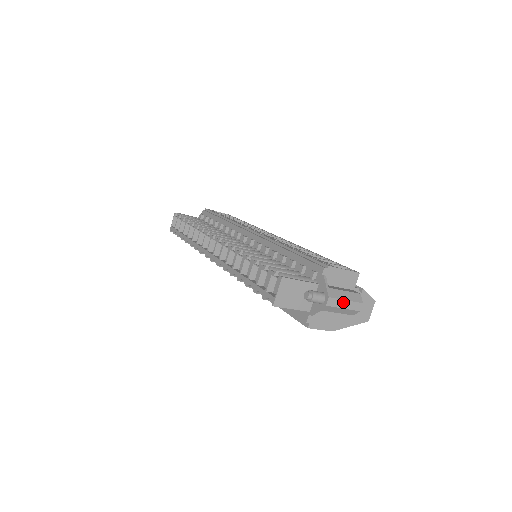
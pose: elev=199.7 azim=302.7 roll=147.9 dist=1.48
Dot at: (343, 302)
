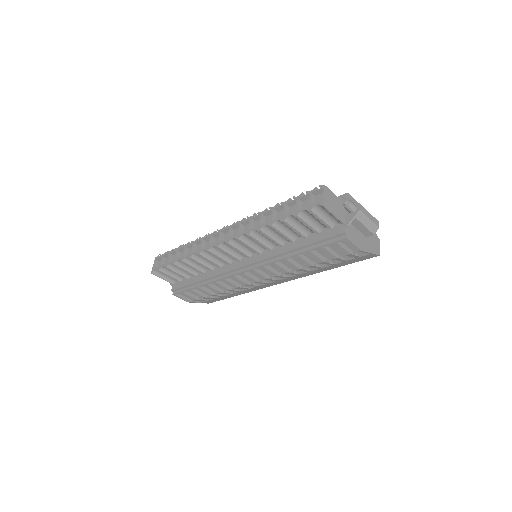
Dot at: (368, 213)
